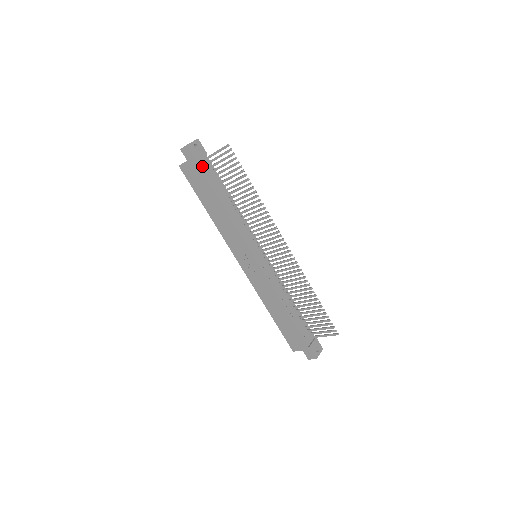
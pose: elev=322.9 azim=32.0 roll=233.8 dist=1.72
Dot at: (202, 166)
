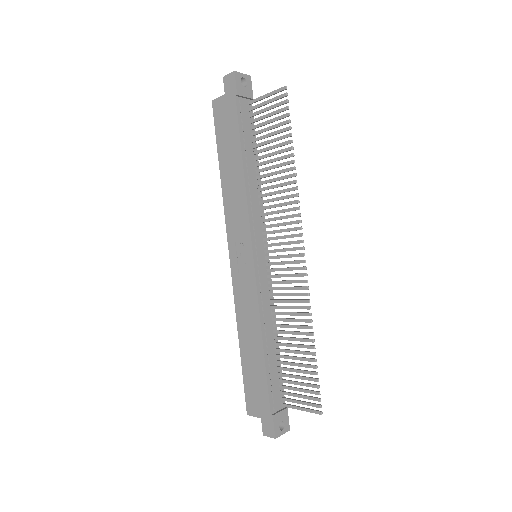
Dot at: (240, 107)
